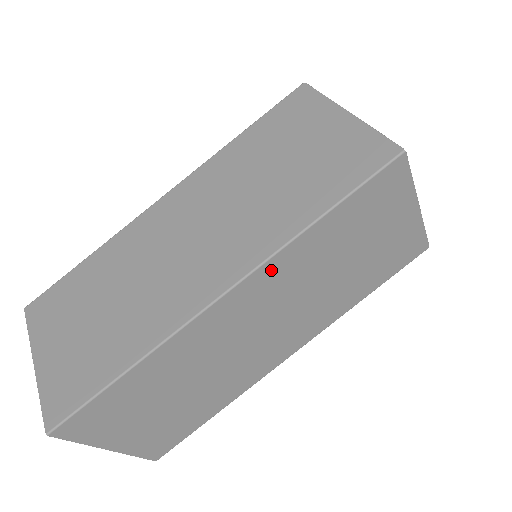
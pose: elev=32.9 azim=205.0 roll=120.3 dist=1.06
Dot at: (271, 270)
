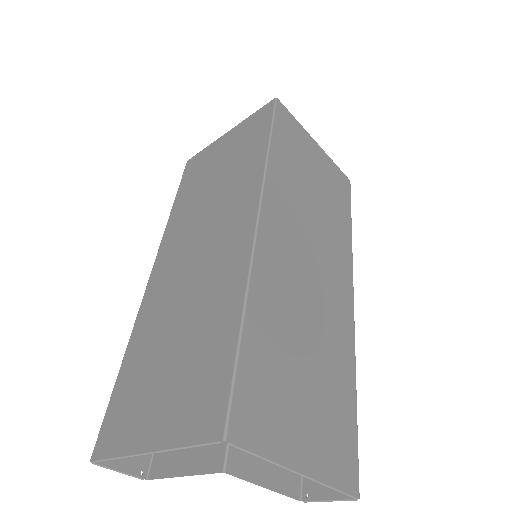
Dot at: (273, 192)
